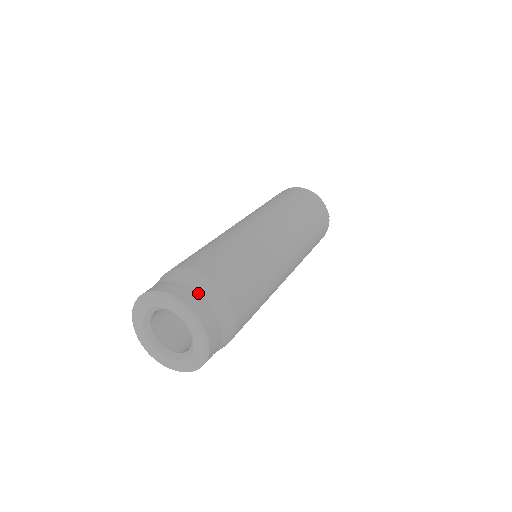
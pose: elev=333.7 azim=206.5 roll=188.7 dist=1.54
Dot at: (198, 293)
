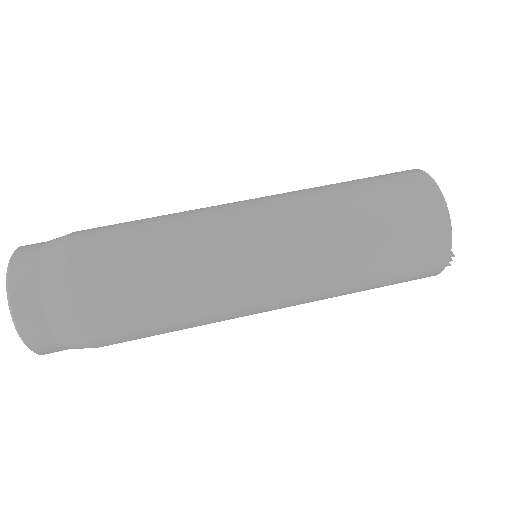
Dot at: (39, 296)
